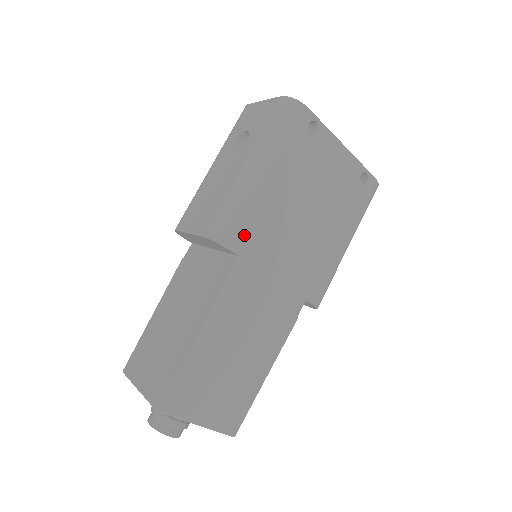
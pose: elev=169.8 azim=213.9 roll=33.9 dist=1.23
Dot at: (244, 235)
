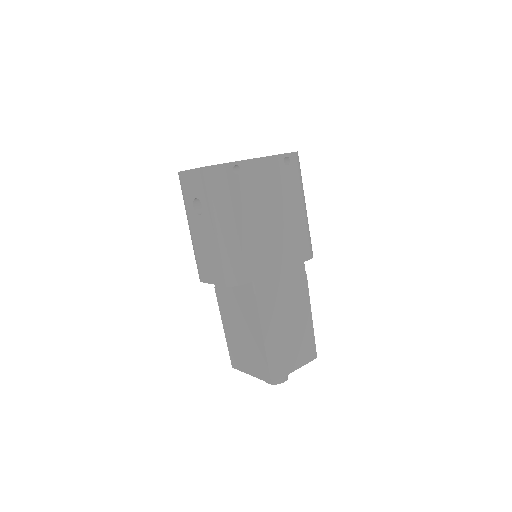
Dot at: (247, 269)
